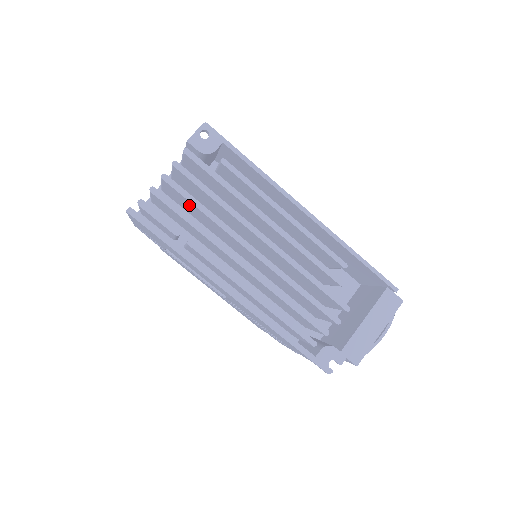
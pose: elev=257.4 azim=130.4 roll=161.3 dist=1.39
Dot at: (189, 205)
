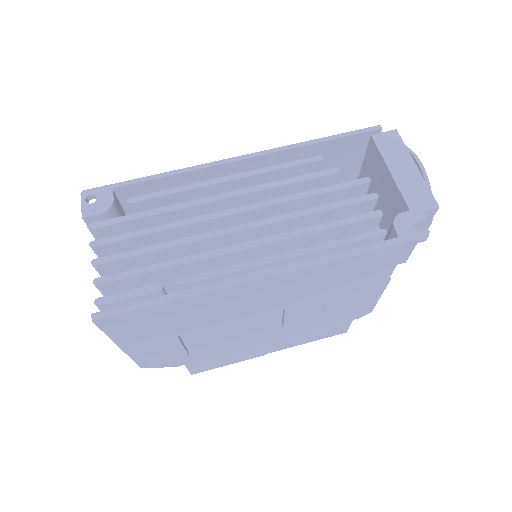
Dot at: occluded
